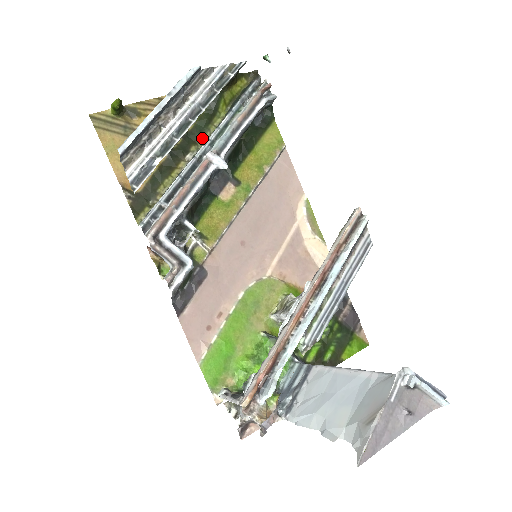
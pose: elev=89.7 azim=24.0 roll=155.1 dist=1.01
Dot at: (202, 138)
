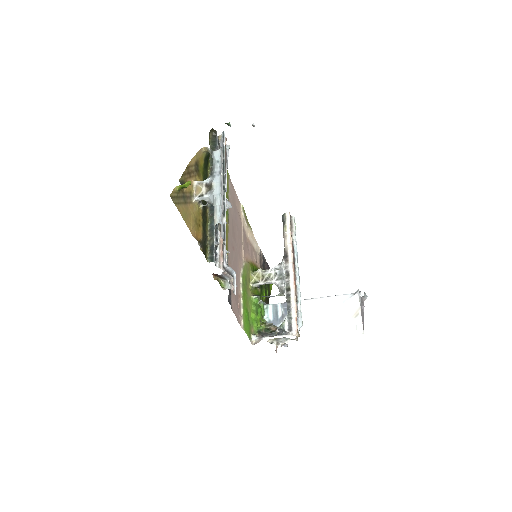
Dot at: occluded
